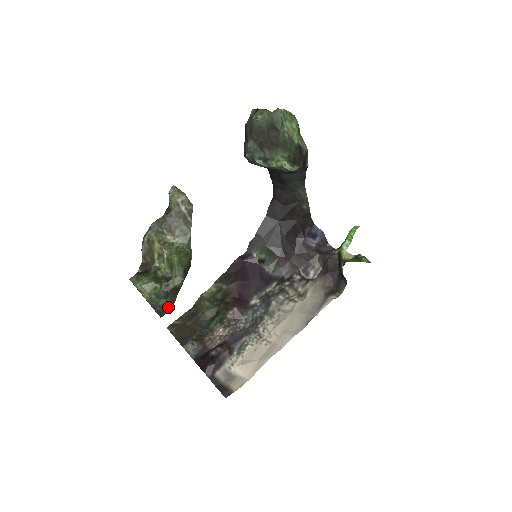
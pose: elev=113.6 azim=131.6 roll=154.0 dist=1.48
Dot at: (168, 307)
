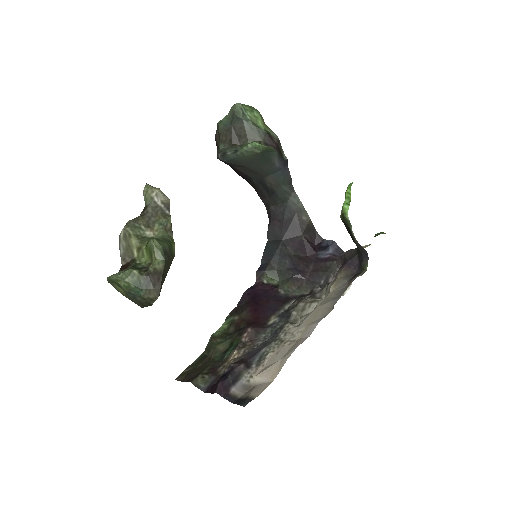
Dot at: (152, 299)
